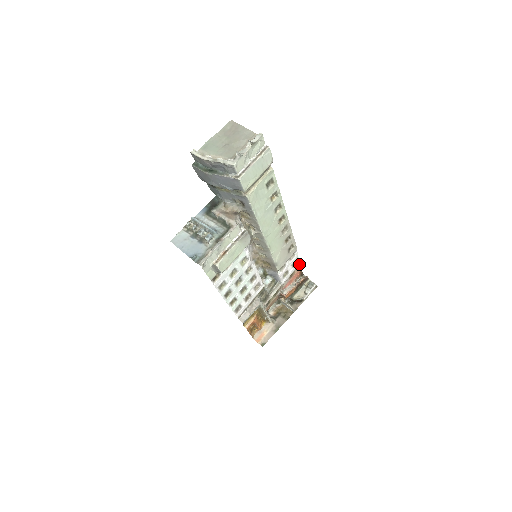
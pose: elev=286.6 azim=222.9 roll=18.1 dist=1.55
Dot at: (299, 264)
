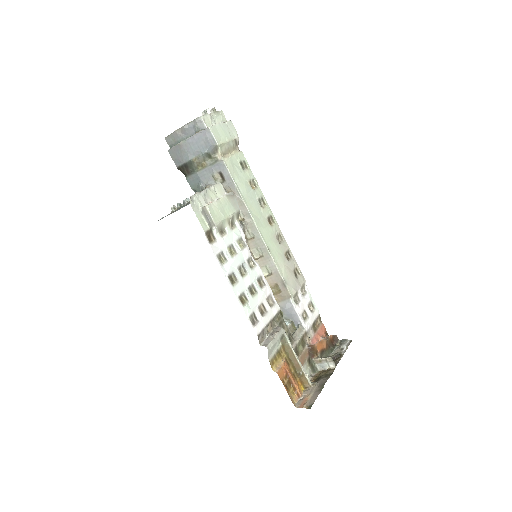
Dot at: (318, 314)
